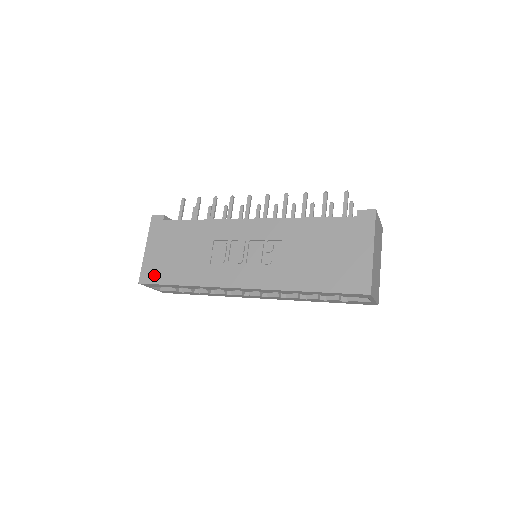
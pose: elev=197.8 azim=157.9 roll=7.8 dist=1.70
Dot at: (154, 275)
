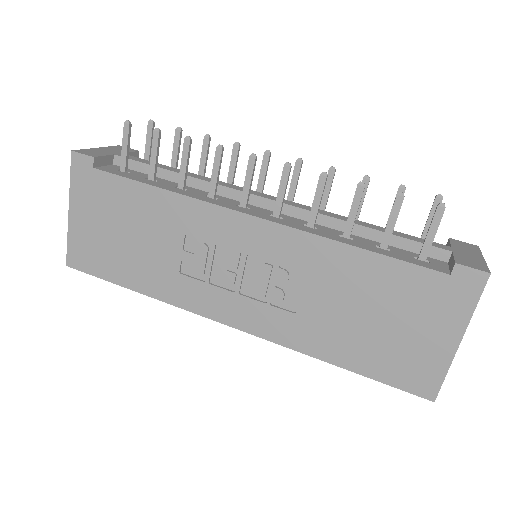
Dot at: (89, 261)
